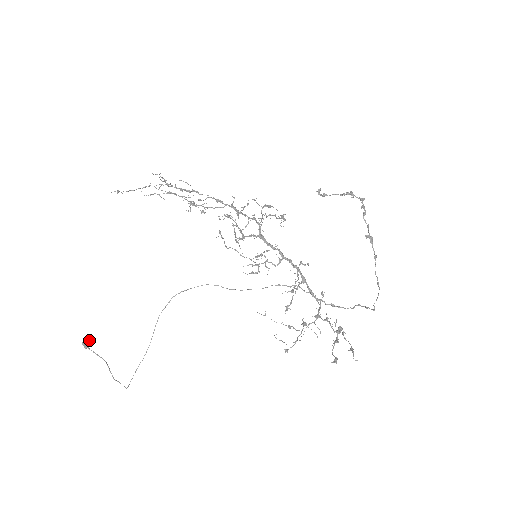
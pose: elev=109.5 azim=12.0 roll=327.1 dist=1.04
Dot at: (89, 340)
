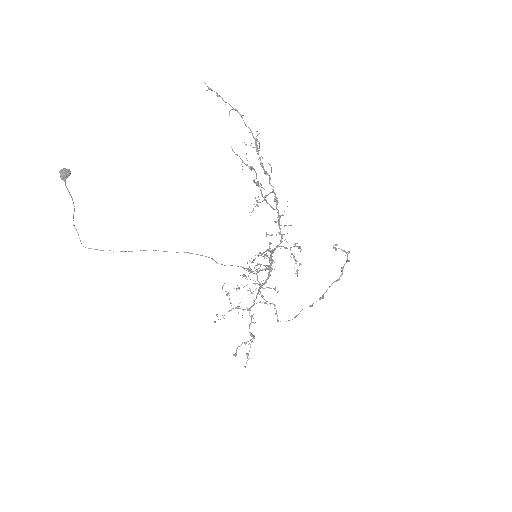
Dot at: (69, 175)
